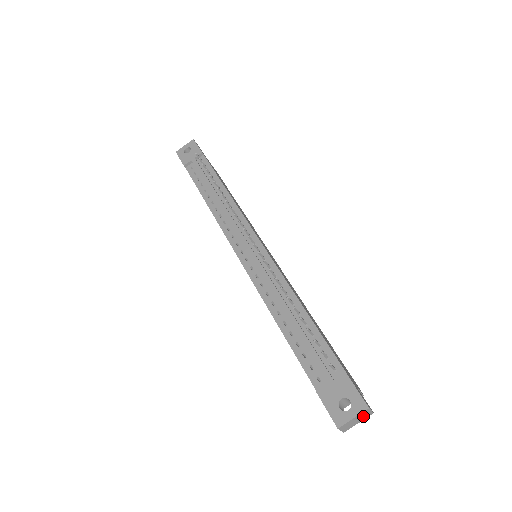
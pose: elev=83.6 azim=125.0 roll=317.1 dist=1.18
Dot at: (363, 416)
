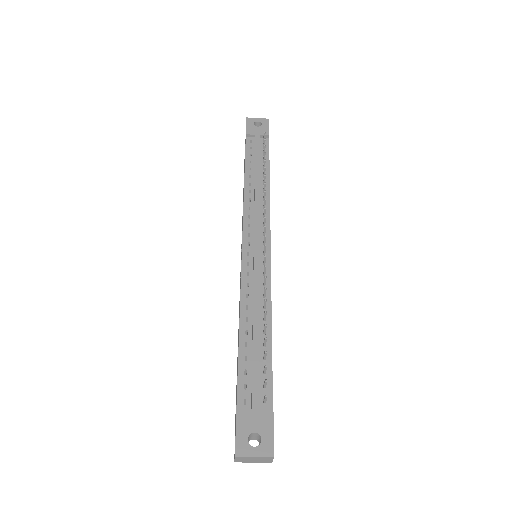
Dot at: (262, 460)
